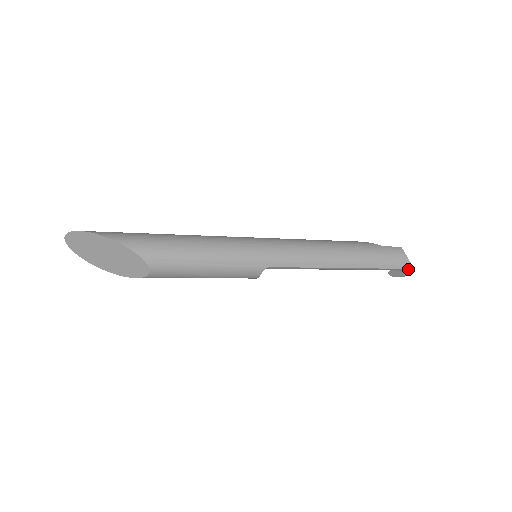
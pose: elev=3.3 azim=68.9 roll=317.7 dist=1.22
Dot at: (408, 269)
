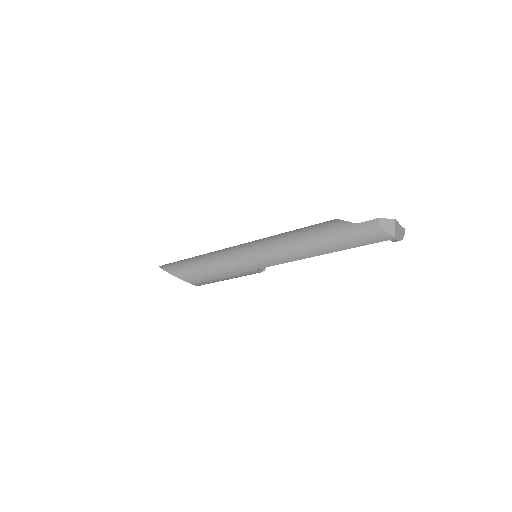
Dot at: (391, 240)
